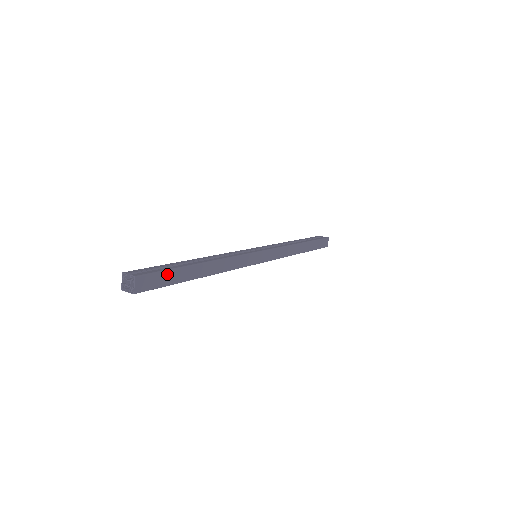
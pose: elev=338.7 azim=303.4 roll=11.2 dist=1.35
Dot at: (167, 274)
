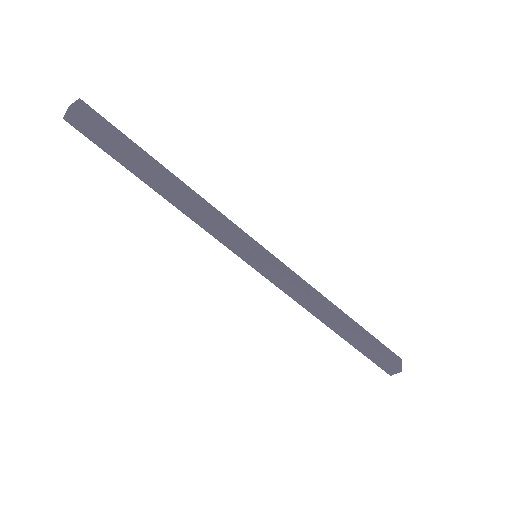
Dot at: (117, 132)
